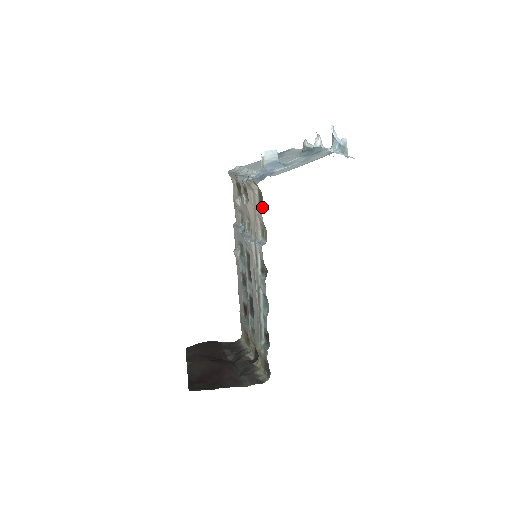
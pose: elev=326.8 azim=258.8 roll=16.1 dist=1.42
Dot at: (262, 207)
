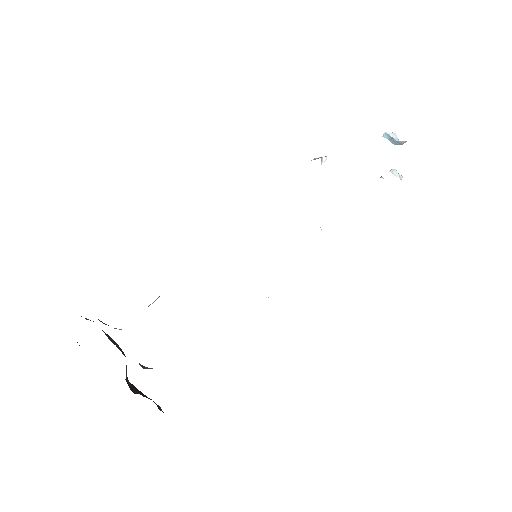
Dot at: occluded
